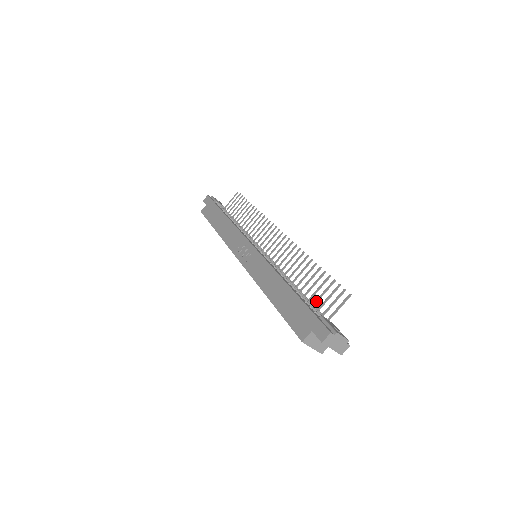
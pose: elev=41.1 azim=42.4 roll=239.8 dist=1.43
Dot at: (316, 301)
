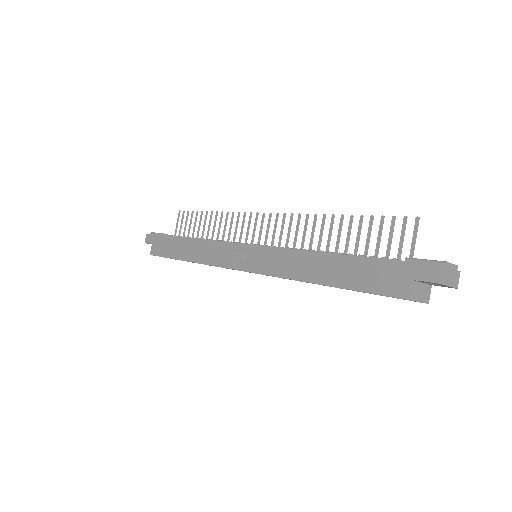
Dot at: (376, 252)
